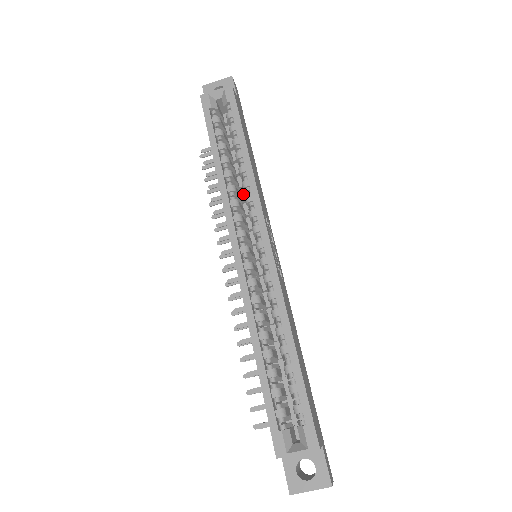
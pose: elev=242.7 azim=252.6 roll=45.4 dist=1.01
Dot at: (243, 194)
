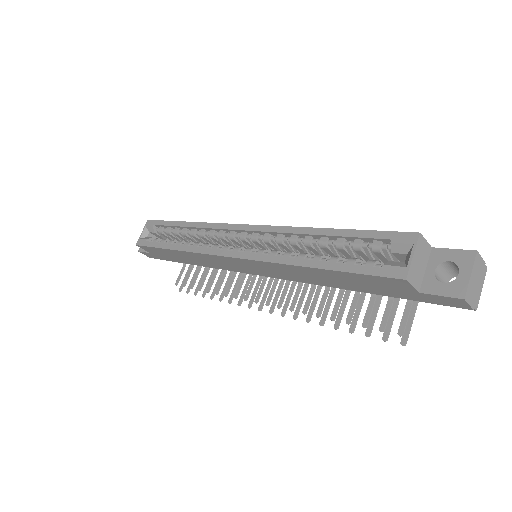
Dot at: occluded
